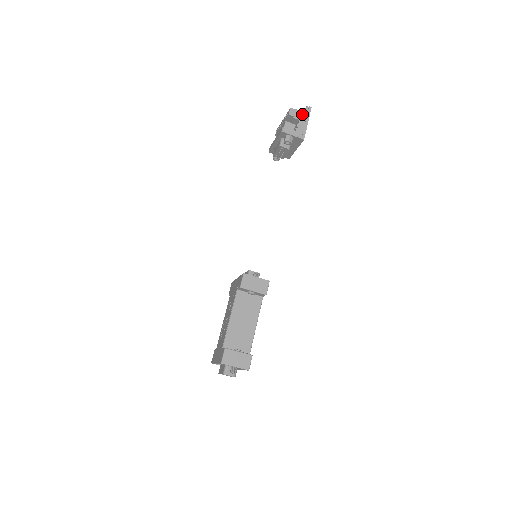
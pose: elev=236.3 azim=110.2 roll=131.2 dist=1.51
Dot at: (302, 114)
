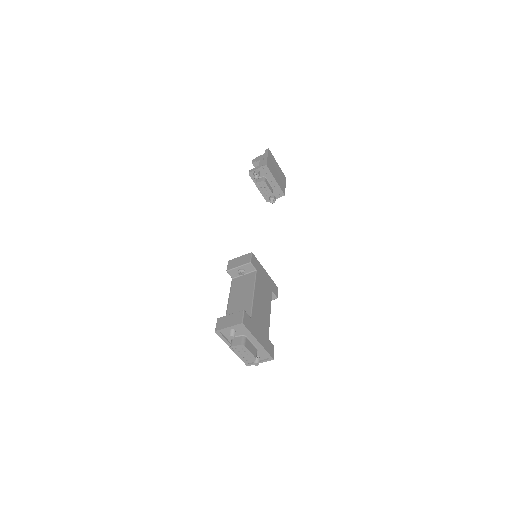
Dot at: (262, 156)
